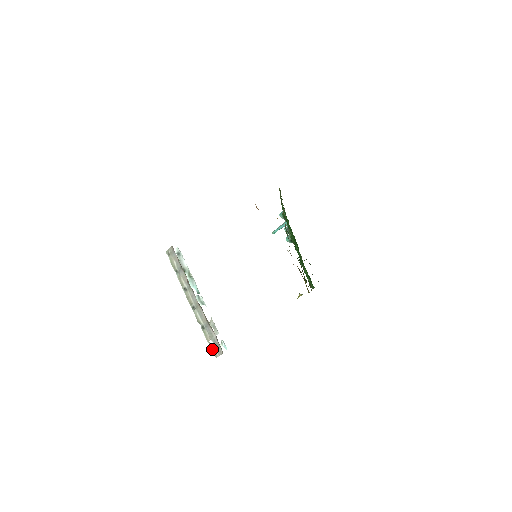
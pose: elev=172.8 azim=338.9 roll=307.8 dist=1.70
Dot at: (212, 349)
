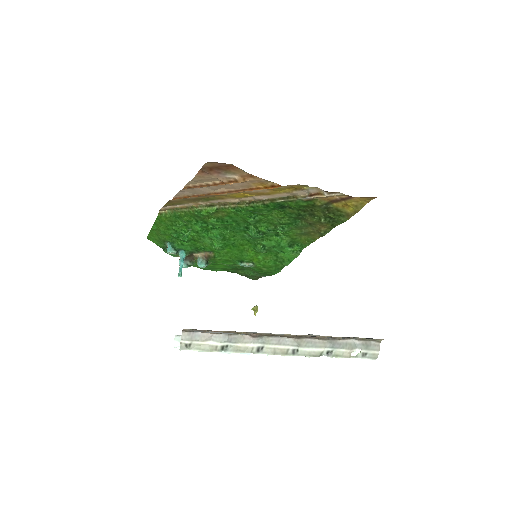
Dot at: (363, 357)
